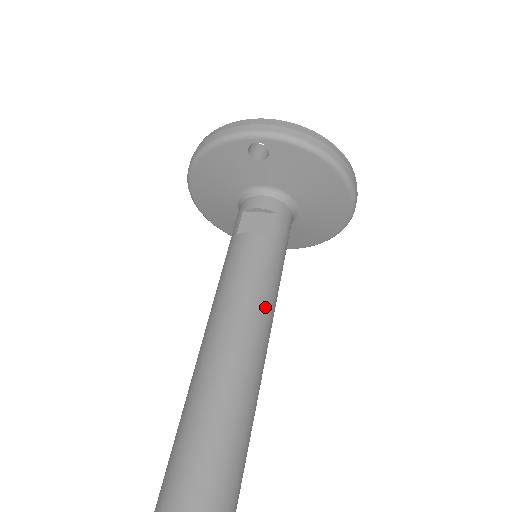
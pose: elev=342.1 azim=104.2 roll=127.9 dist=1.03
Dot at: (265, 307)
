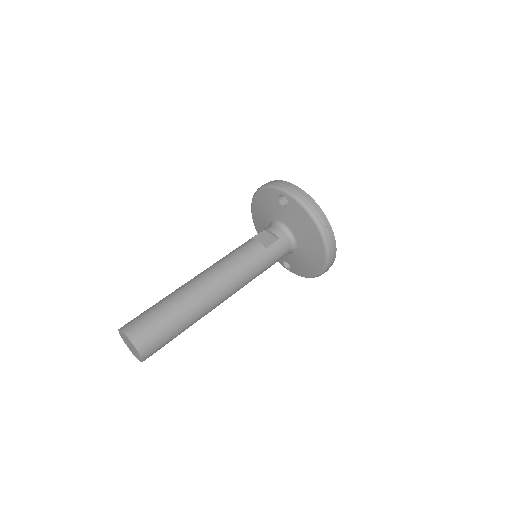
Dot at: (235, 277)
